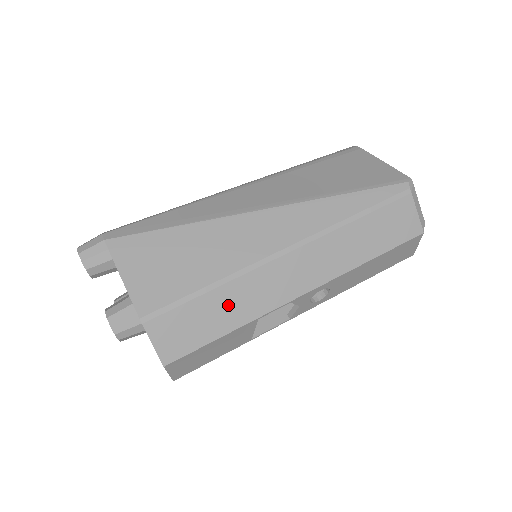
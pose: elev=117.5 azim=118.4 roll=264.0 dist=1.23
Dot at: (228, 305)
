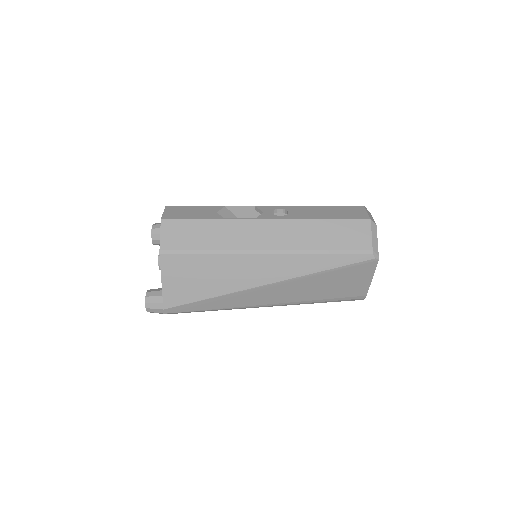
Dot at: occluded
